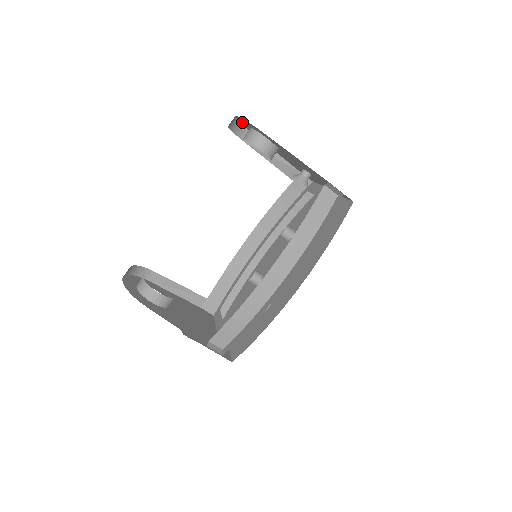
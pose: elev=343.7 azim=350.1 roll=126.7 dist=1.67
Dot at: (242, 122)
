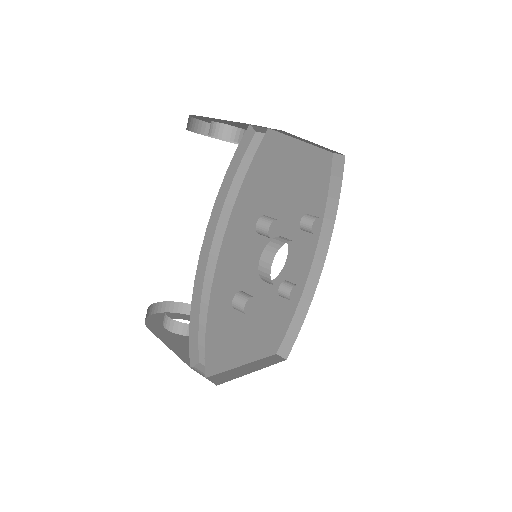
Dot at: occluded
